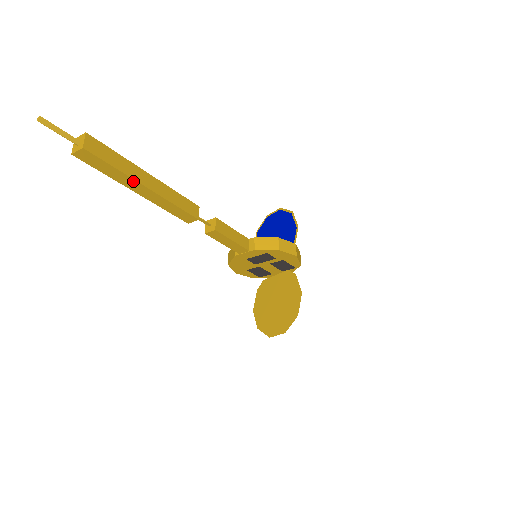
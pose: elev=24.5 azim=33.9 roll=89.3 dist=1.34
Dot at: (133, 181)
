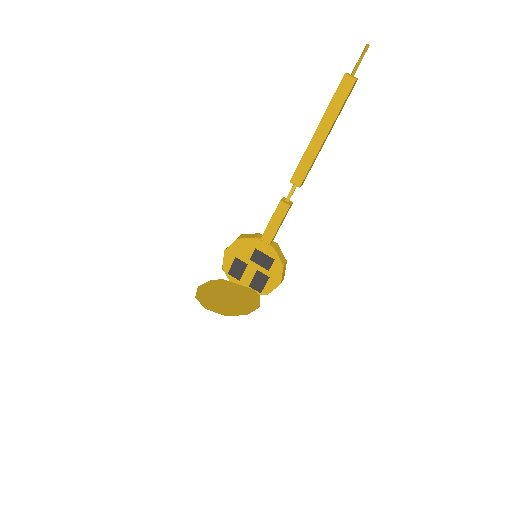
Dot at: (331, 124)
